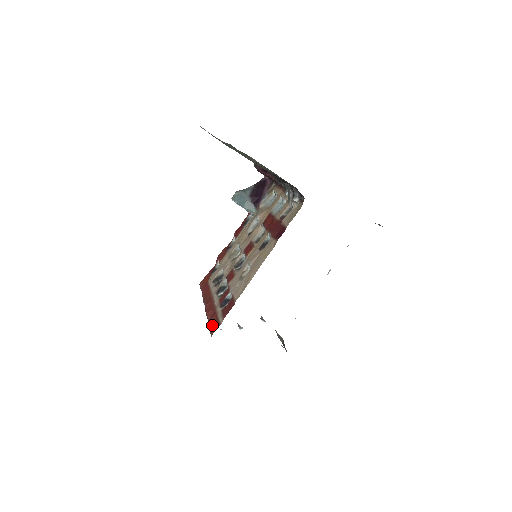
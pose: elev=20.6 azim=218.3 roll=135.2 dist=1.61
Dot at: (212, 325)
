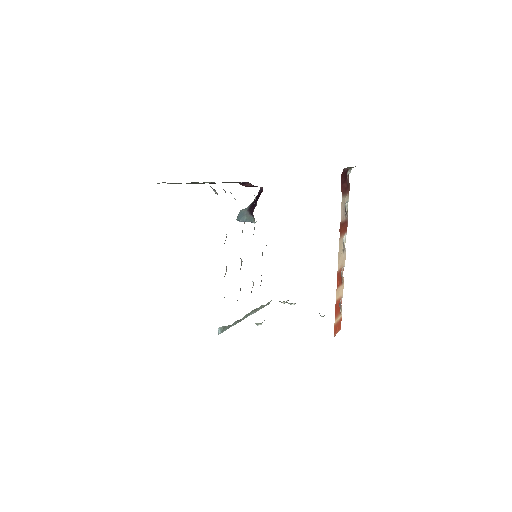
Dot at: occluded
